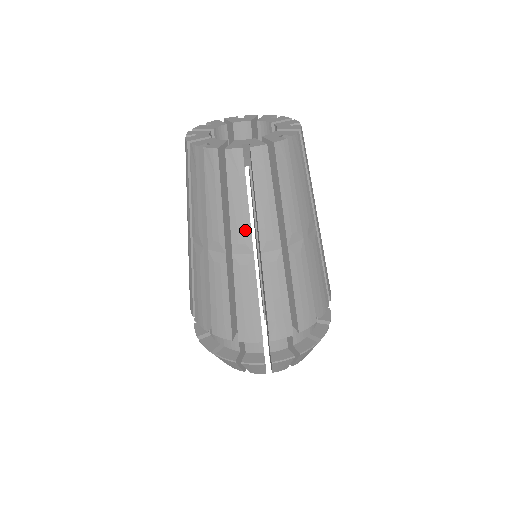
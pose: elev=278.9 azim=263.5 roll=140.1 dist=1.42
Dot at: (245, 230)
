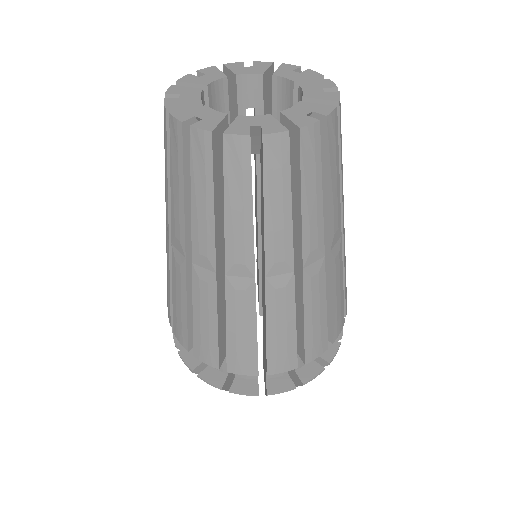
Dot at: (245, 248)
